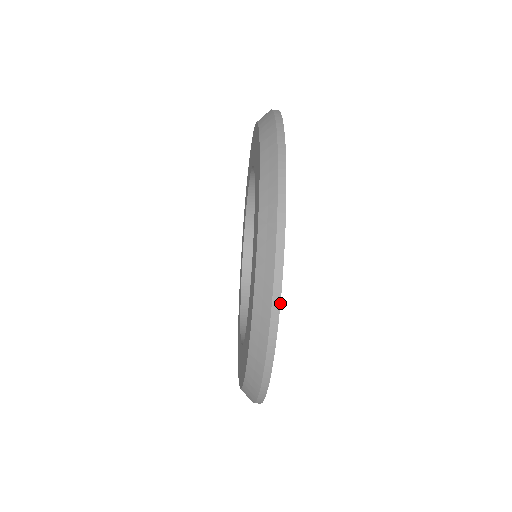
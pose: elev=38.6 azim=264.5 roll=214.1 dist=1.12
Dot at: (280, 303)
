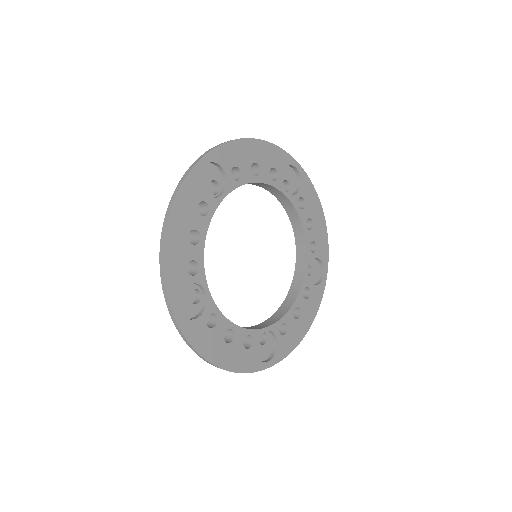
Dot at: occluded
